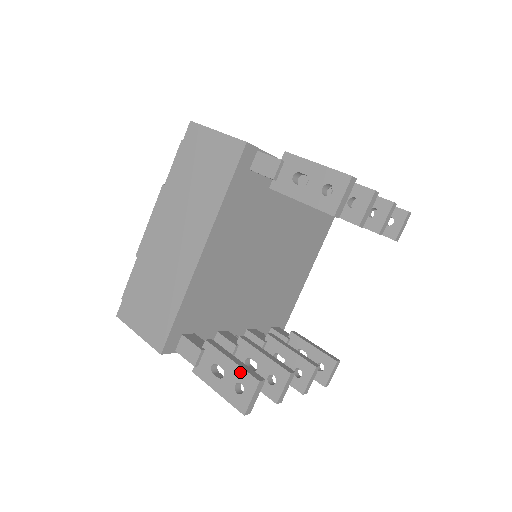
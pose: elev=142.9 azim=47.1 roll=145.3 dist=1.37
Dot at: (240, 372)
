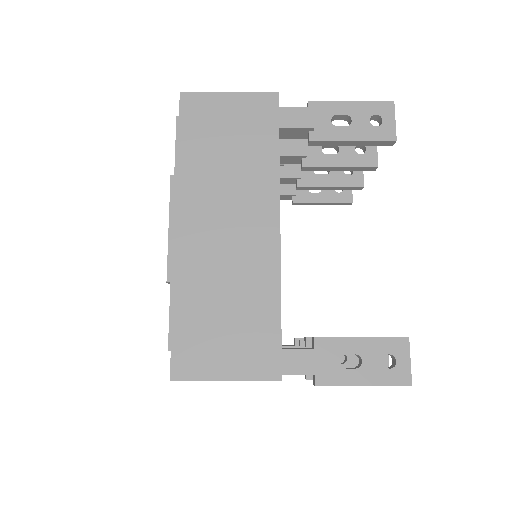
Dot at: (380, 343)
